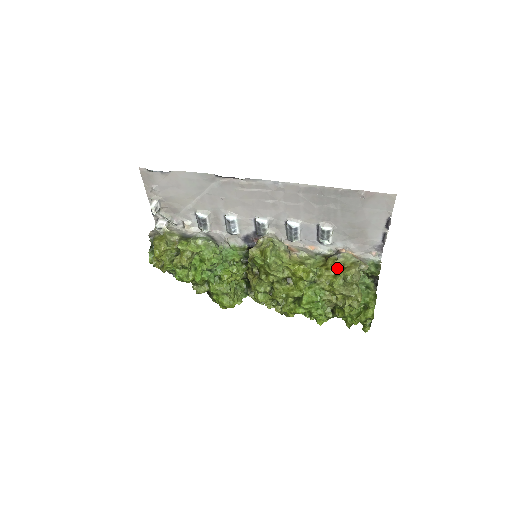
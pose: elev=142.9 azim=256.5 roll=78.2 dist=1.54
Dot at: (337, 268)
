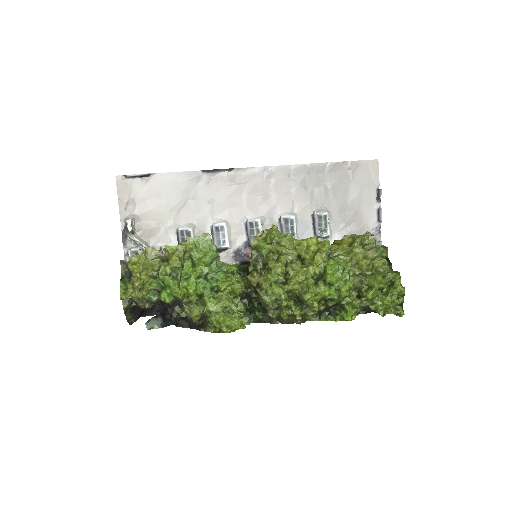
Dot at: (348, 242)
